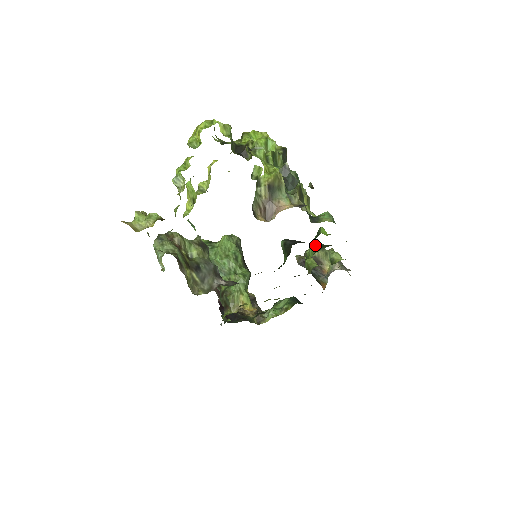
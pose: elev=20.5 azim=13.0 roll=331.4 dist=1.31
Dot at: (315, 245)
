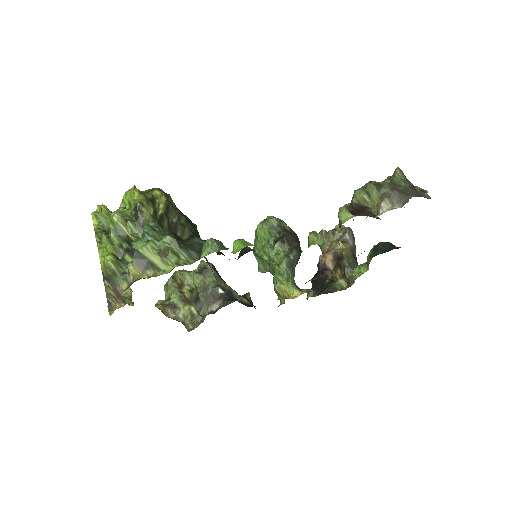
Dot at: (273, 240)
